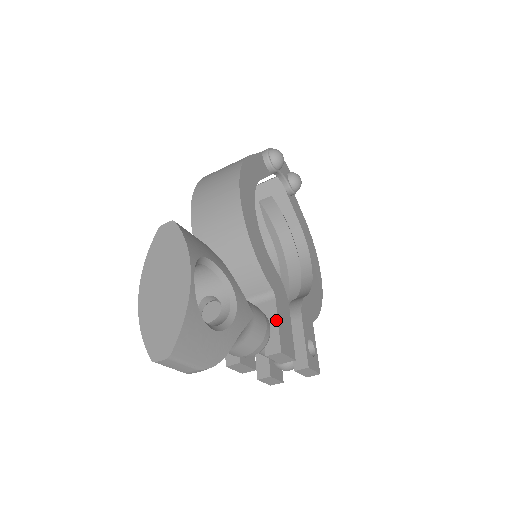
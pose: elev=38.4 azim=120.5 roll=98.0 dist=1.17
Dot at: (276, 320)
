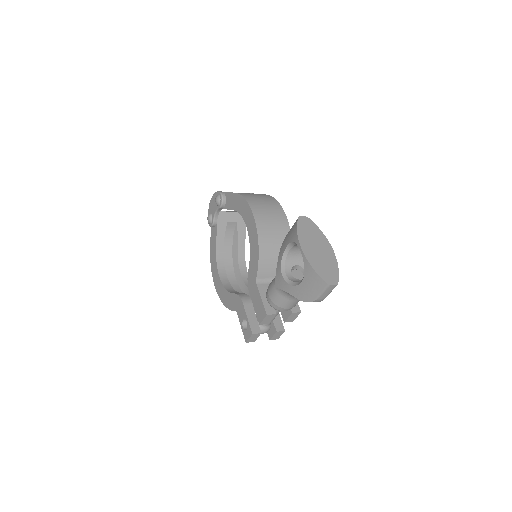
Dot at: occluded
